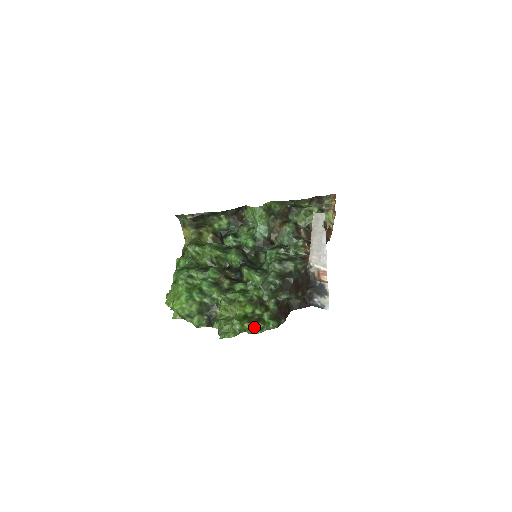
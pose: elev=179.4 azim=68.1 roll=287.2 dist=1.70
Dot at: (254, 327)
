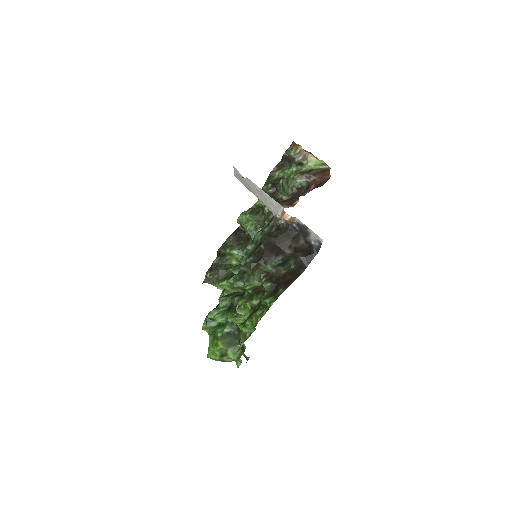
Dot at: (255, 319)
